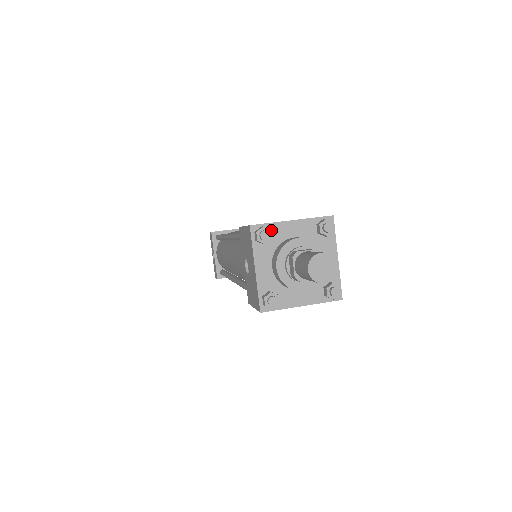
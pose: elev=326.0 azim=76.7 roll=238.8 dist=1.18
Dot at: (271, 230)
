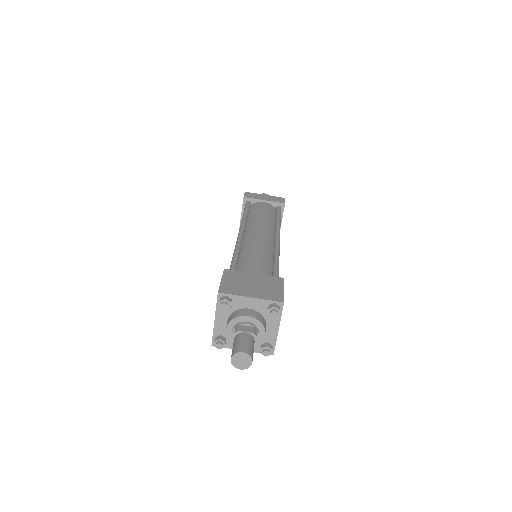
Dot at: (231, 303)
